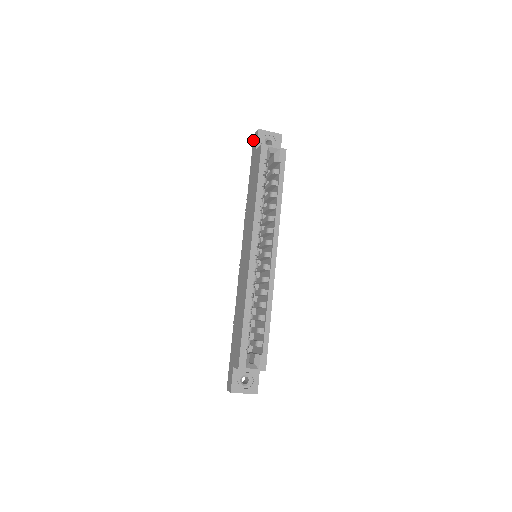
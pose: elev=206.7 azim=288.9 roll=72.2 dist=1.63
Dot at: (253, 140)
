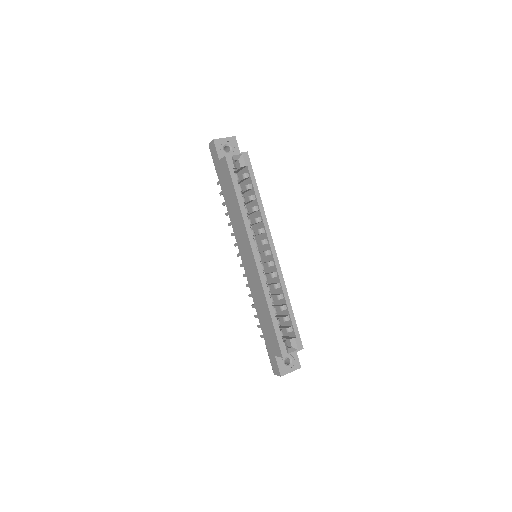
Dot at: (210, 150)
